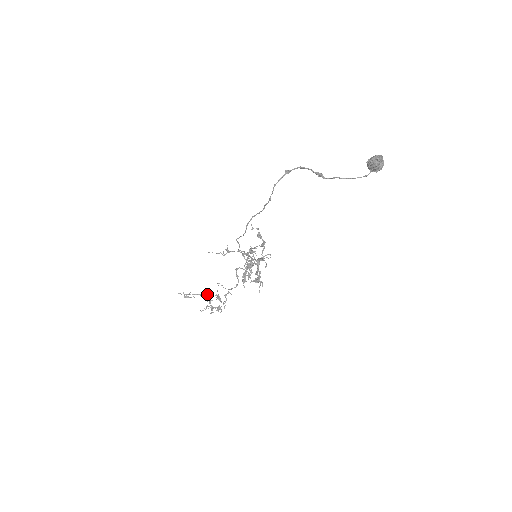
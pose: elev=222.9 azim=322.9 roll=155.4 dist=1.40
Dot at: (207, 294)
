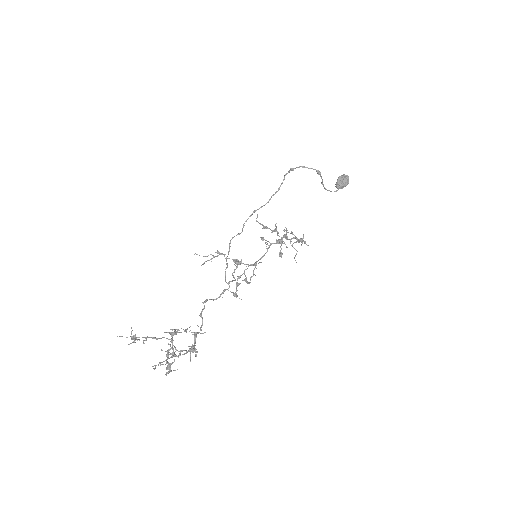
Dot at: (171, 332)
